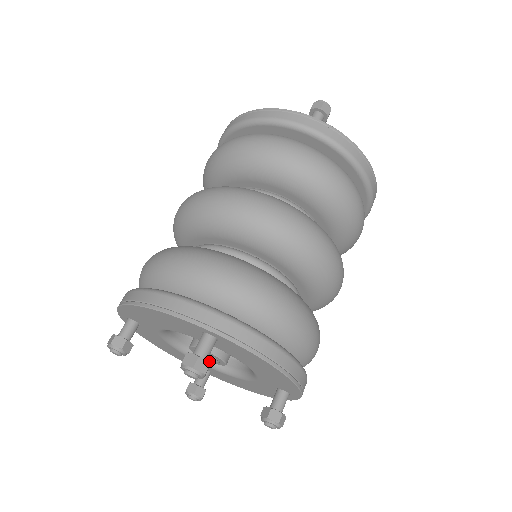
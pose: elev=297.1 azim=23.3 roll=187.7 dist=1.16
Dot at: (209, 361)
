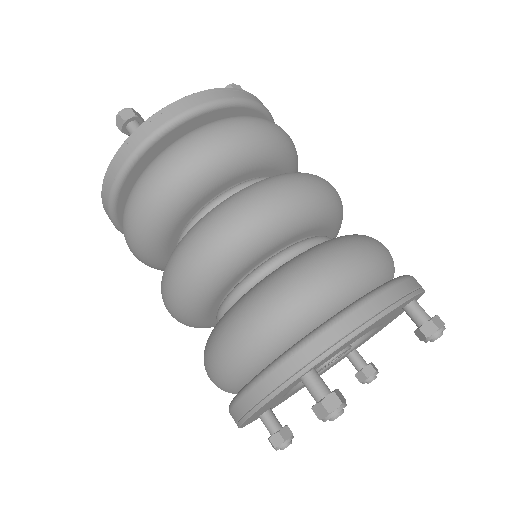
Dot at: occluded
